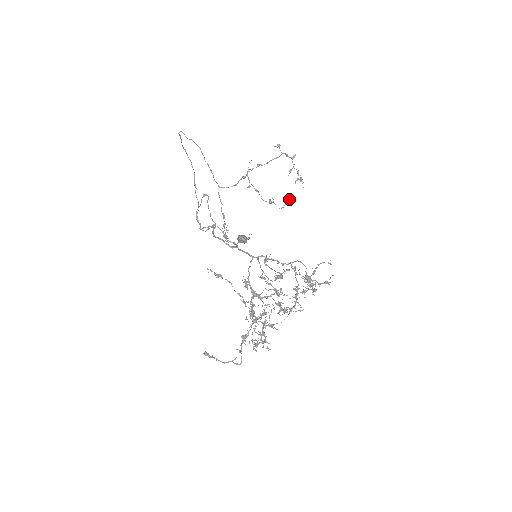
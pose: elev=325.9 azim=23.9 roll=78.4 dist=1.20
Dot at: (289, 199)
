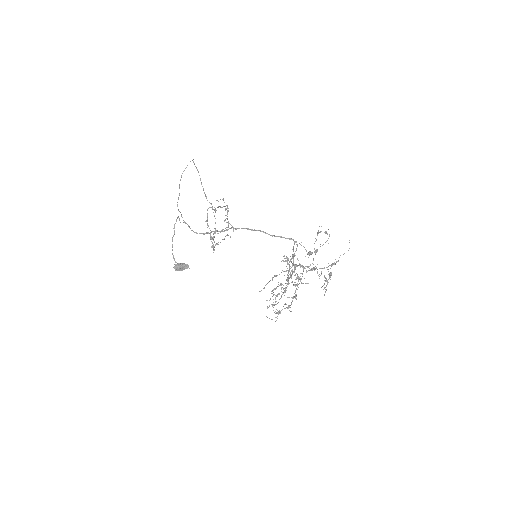
Dot at: occluded
